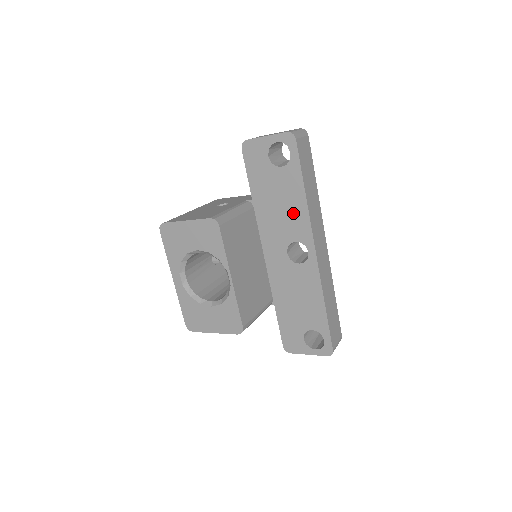
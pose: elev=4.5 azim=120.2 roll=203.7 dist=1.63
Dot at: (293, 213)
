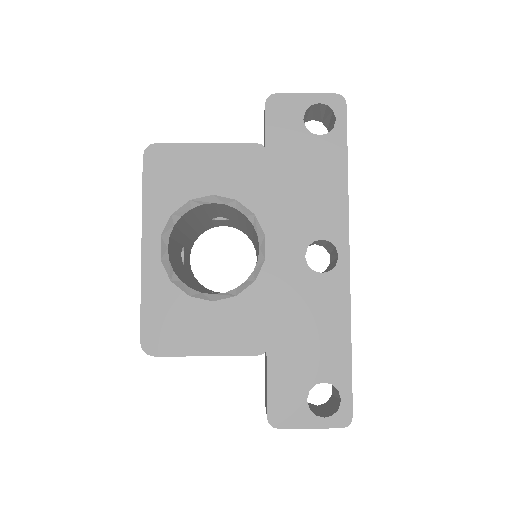
Dot at: (325, 198)
